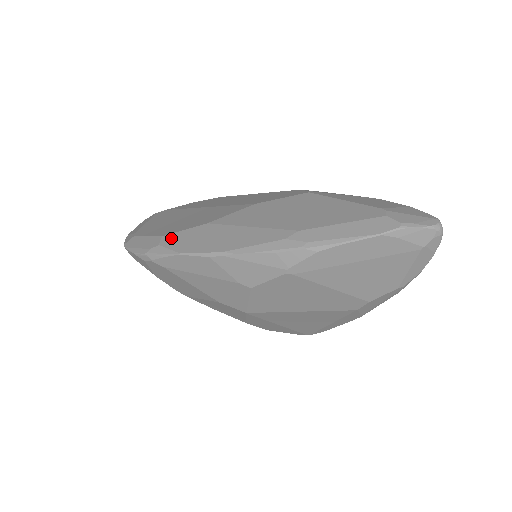
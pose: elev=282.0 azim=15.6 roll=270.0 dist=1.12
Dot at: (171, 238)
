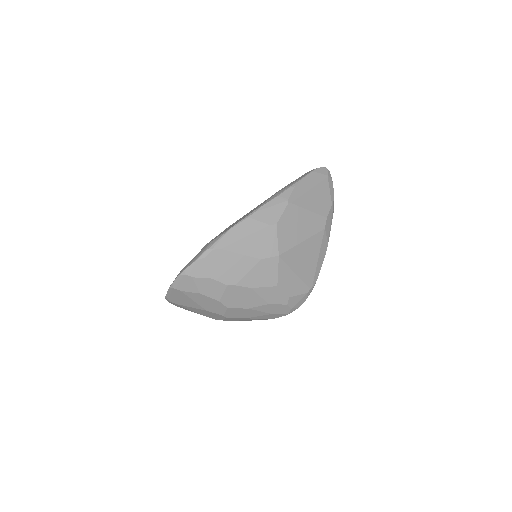
Dot at: occluded
